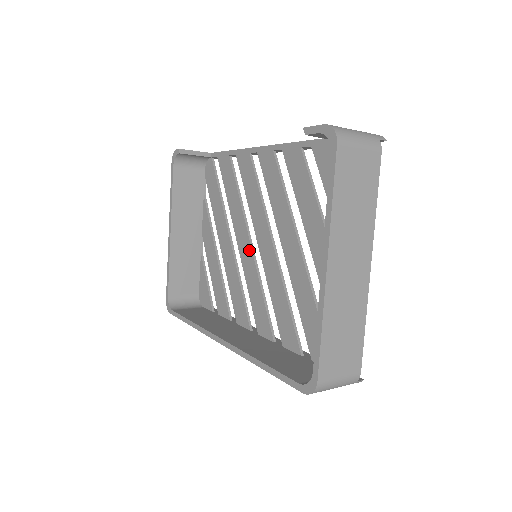
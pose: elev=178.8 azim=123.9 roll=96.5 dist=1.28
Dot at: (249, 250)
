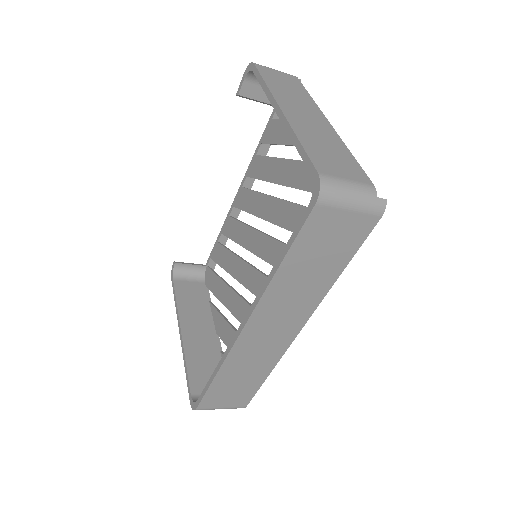
Dot at: (253, 272)
